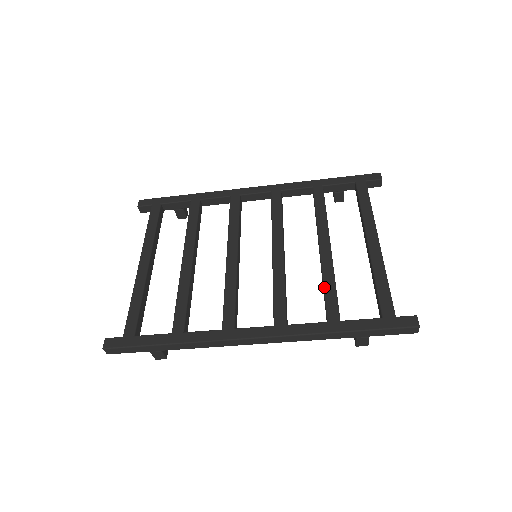
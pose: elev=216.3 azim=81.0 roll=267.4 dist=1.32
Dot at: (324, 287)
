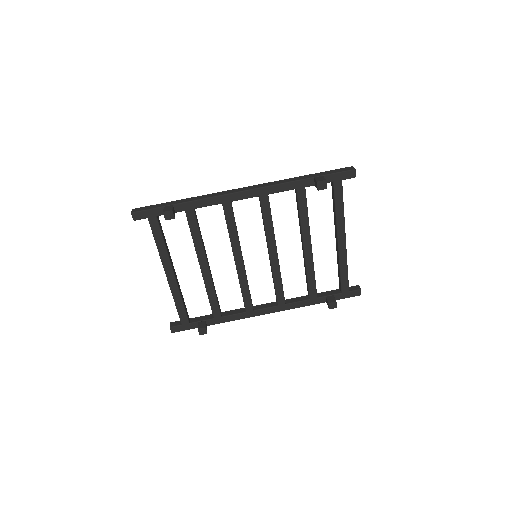
Dot at: occluded
